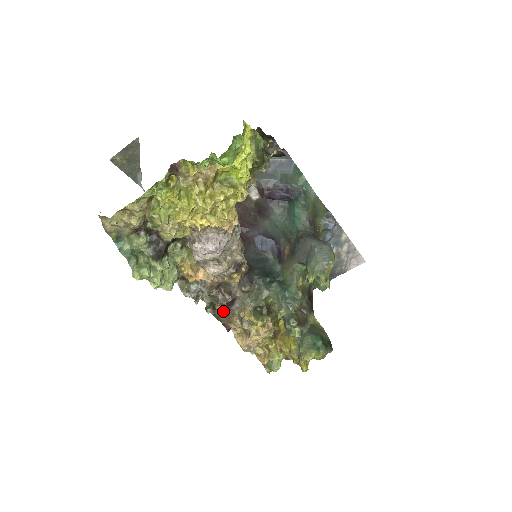
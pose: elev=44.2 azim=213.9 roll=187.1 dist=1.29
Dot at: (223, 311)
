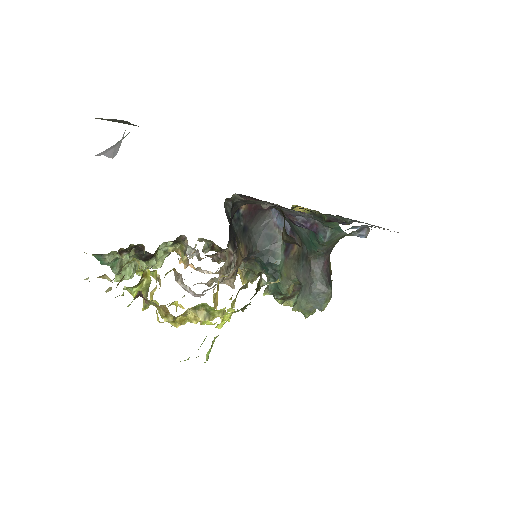
Dot at: occluded
